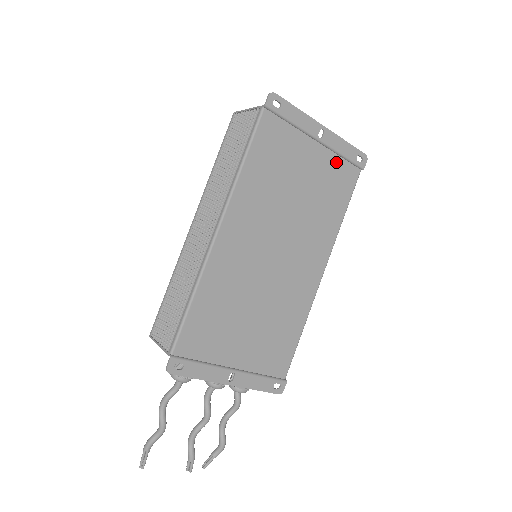
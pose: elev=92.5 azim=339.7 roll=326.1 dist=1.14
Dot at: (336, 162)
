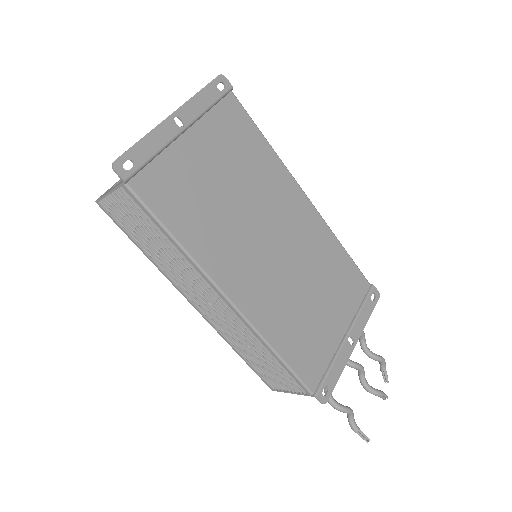
Dot at: (213, 119)
